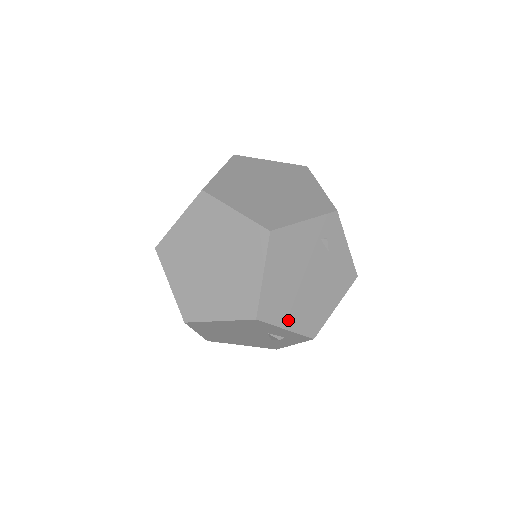
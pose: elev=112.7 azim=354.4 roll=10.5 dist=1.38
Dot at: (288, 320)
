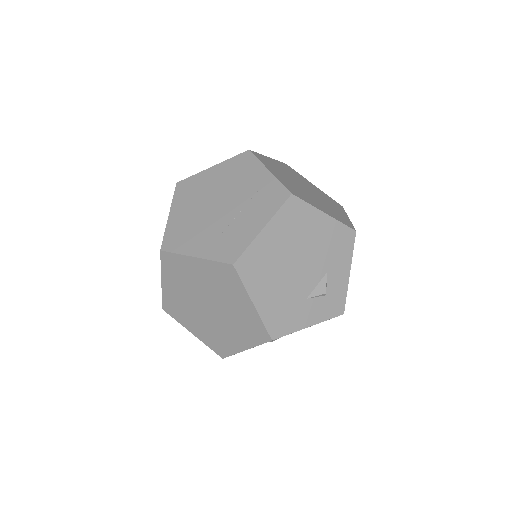
Dot at: occluded
